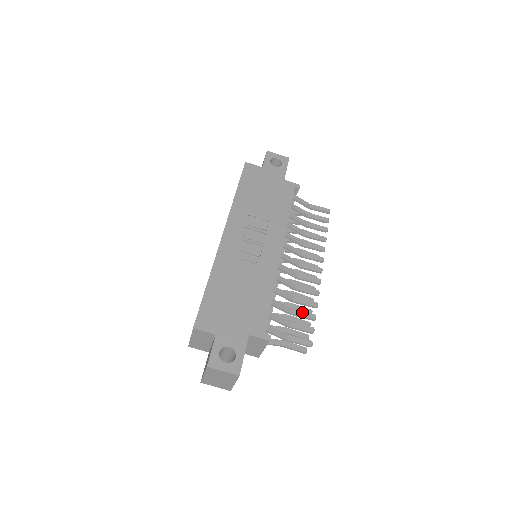
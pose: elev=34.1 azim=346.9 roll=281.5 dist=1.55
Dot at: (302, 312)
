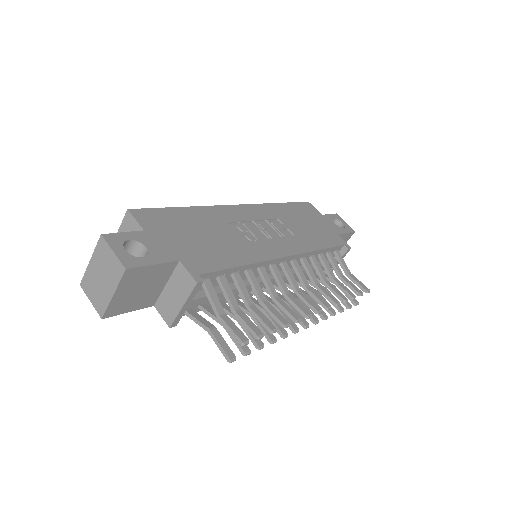
Dot at: (263, 314)
